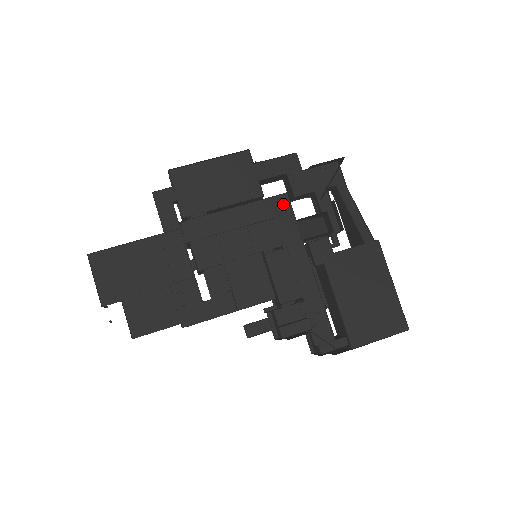
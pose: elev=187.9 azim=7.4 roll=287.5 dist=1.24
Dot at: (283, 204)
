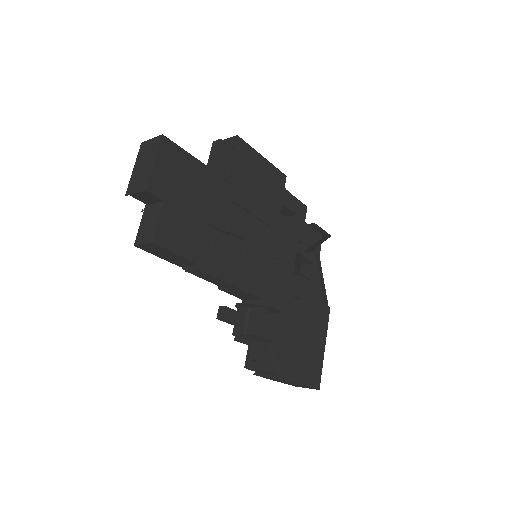
Dot at: (295, 233)
